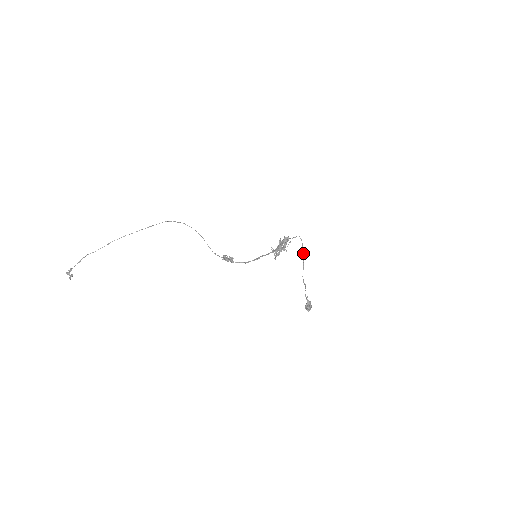
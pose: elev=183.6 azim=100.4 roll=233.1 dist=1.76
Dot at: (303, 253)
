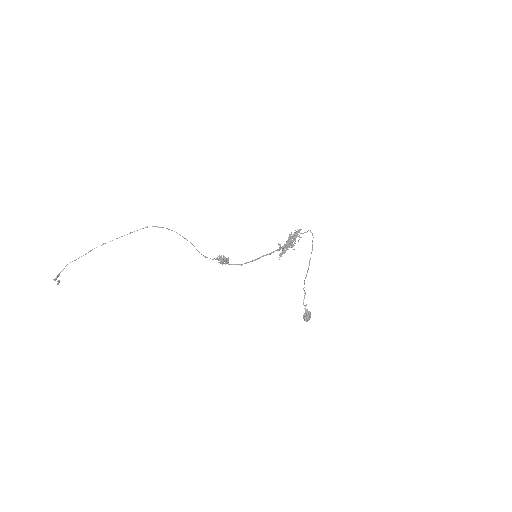
Dot at: (311, 252)
